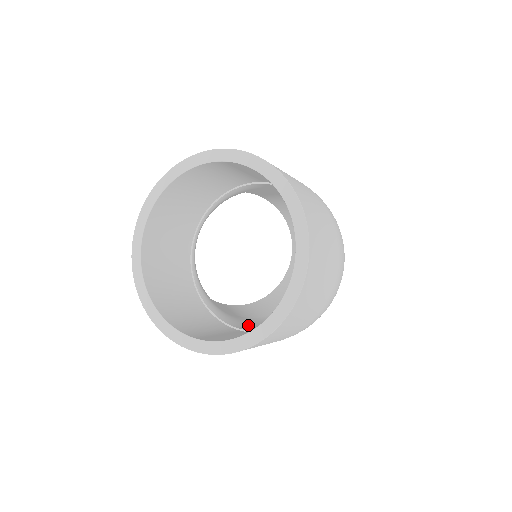
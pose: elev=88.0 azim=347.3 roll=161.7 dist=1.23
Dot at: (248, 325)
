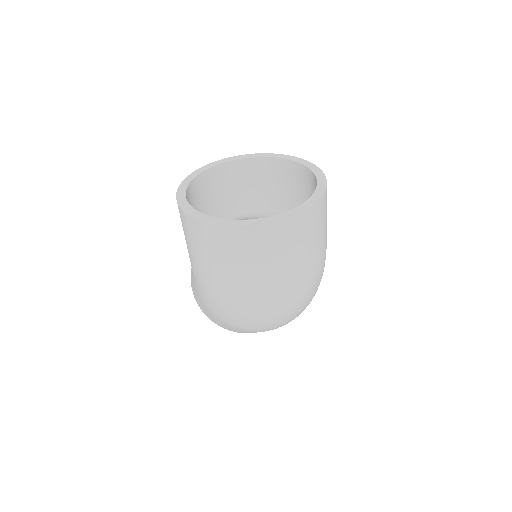
Dot at: occluded
